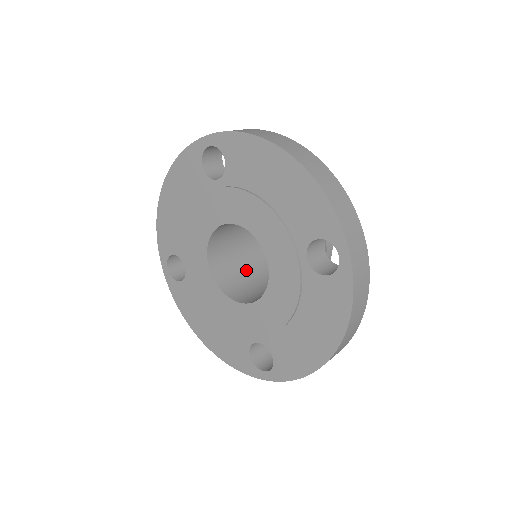
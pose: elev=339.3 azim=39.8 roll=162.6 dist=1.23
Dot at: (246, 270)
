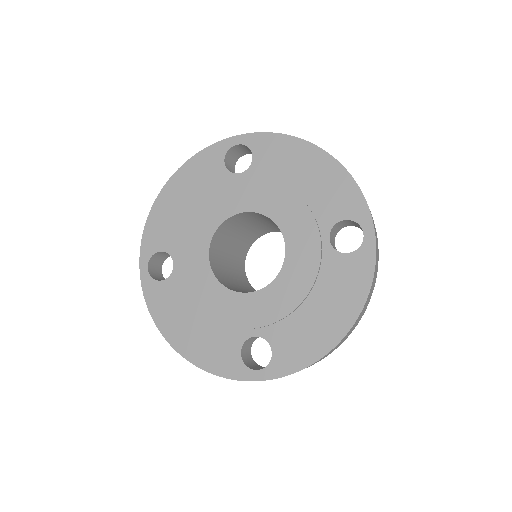
Dot at: (232, 279)
